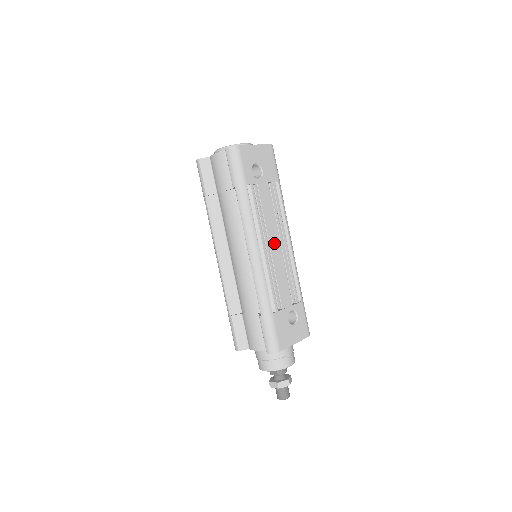
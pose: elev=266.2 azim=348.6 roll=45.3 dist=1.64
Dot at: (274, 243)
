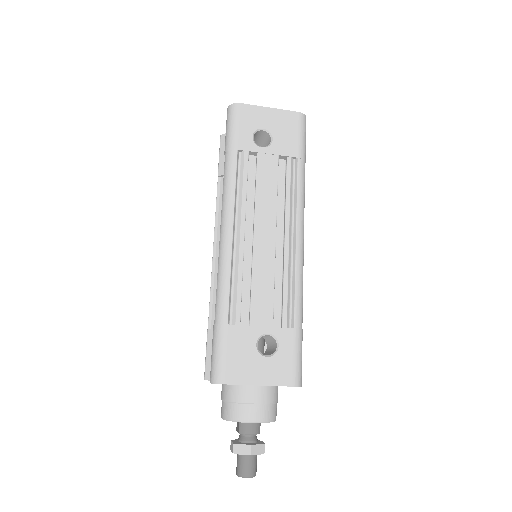
Dot at: (264, 232)
